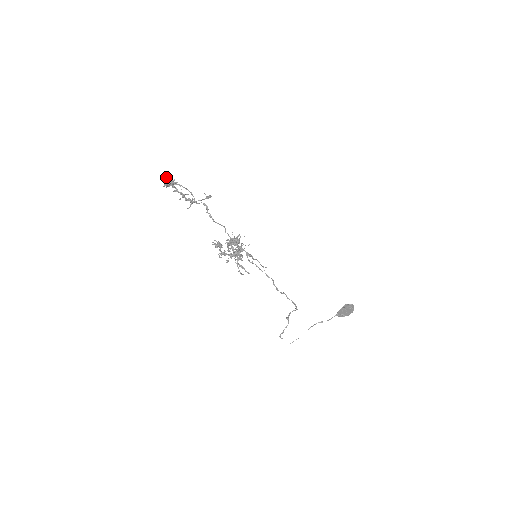
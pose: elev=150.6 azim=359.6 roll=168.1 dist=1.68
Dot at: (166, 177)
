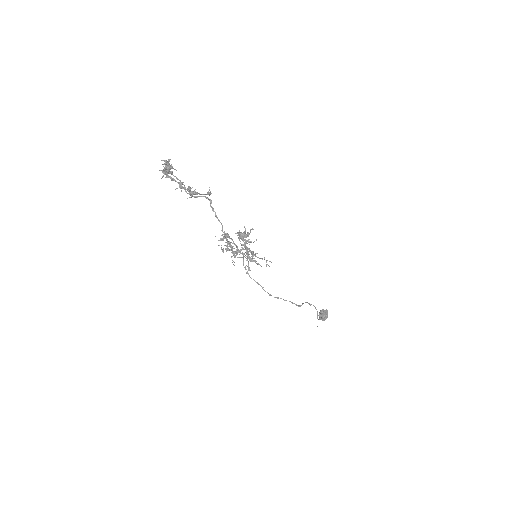
Dot at: (168, 161)
